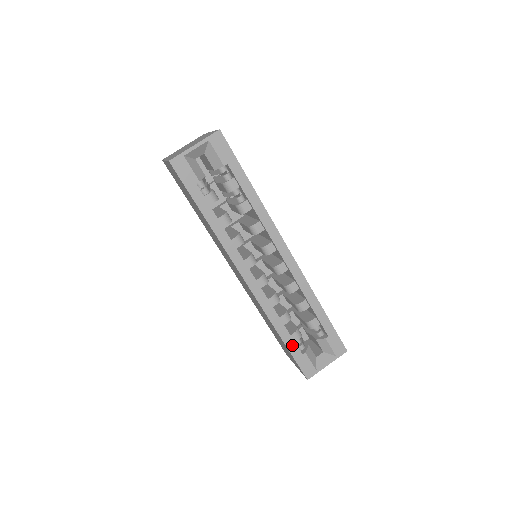
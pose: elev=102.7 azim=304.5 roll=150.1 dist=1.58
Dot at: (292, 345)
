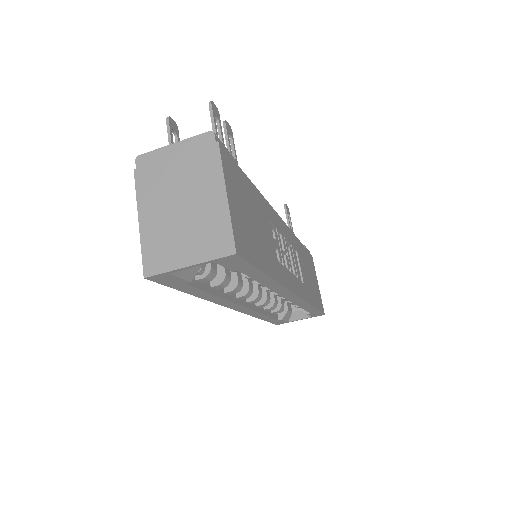
Dot at: (270, 319)
